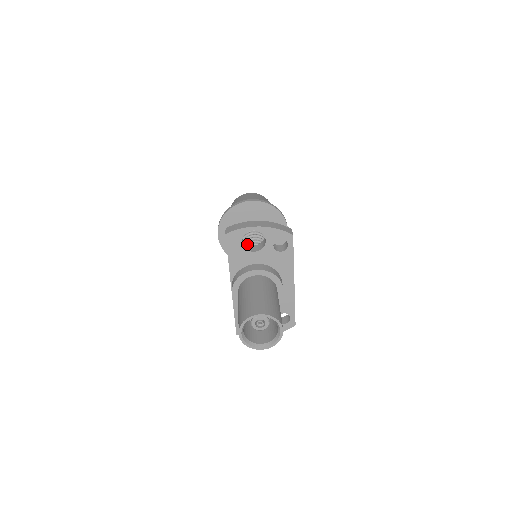
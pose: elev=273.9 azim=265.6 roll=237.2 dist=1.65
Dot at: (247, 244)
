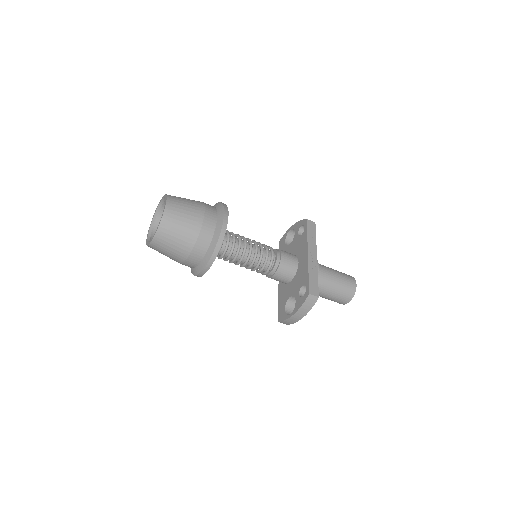
Dot at: (287, 301)
